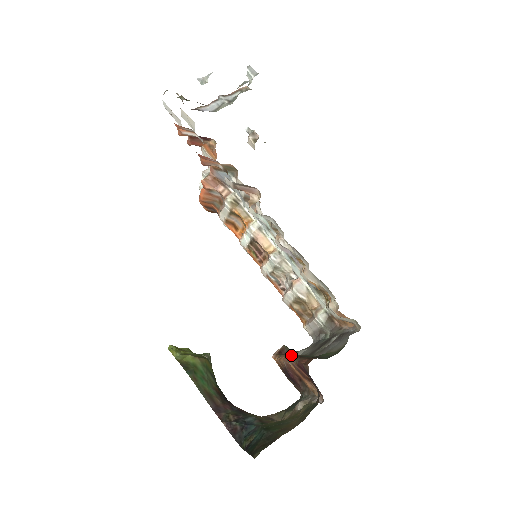
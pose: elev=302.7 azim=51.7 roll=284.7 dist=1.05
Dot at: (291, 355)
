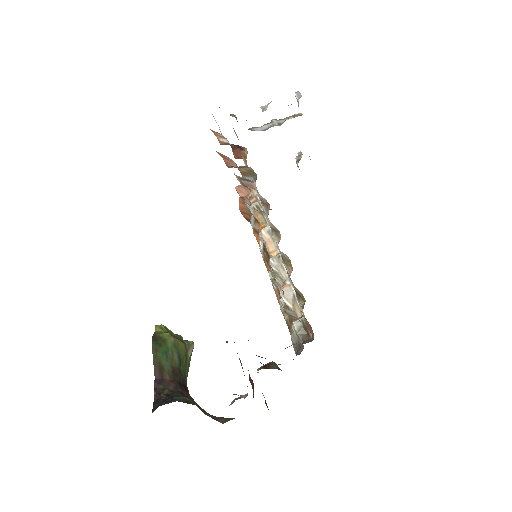
Dot at: occluded
